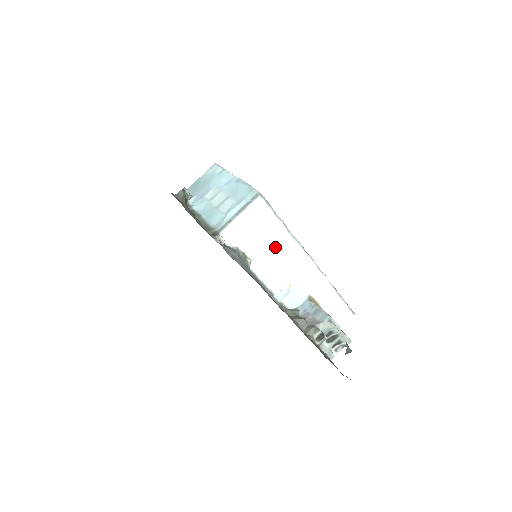
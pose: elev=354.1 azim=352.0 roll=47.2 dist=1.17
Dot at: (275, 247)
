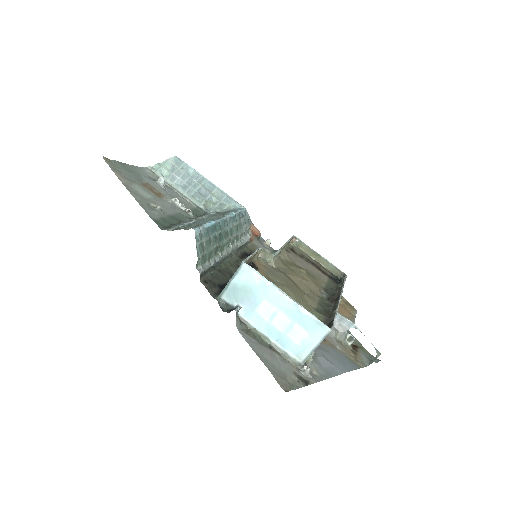
Dot at: occluded
